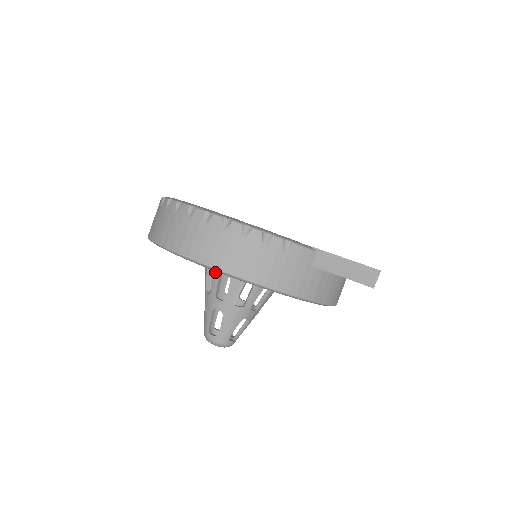
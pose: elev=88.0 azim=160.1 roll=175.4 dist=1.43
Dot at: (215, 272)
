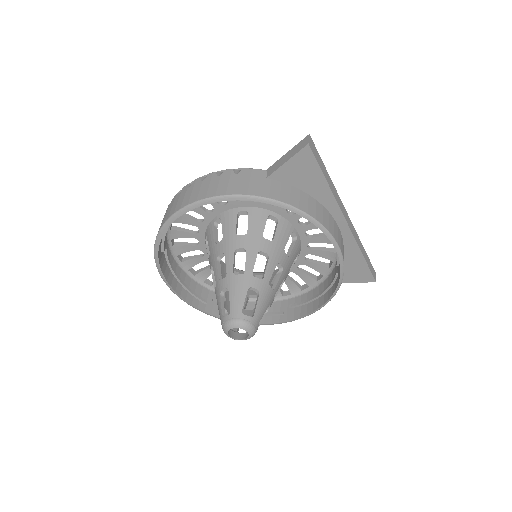
Dot at: (214, 263)
